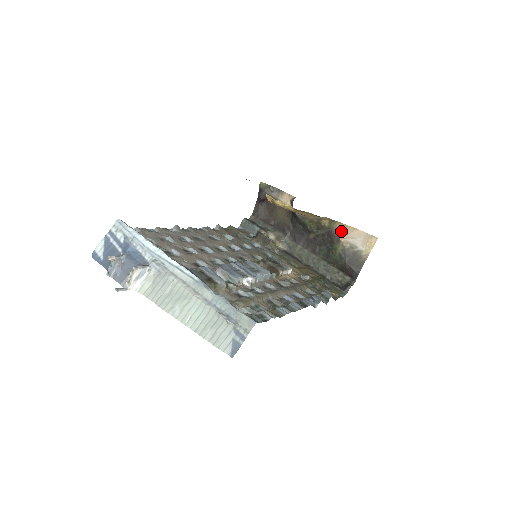
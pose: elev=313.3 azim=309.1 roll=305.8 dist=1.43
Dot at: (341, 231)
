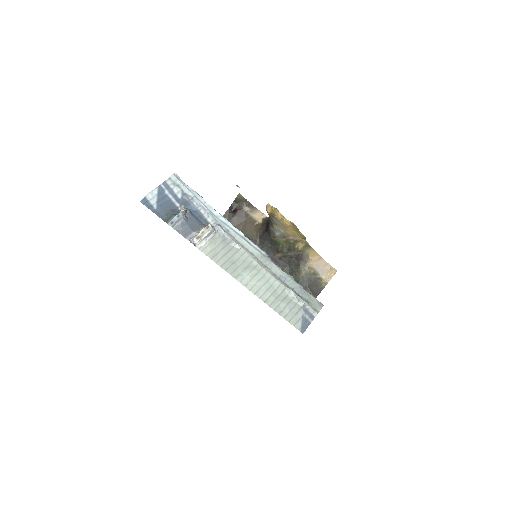
Dot at: (310, 257)
